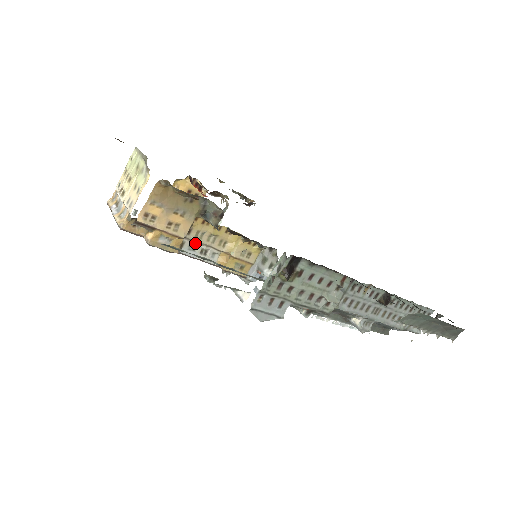
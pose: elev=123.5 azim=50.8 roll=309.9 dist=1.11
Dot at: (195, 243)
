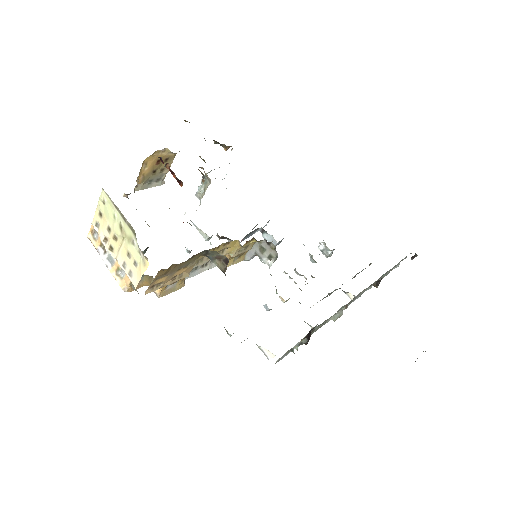
Dot at: (197, 266)
